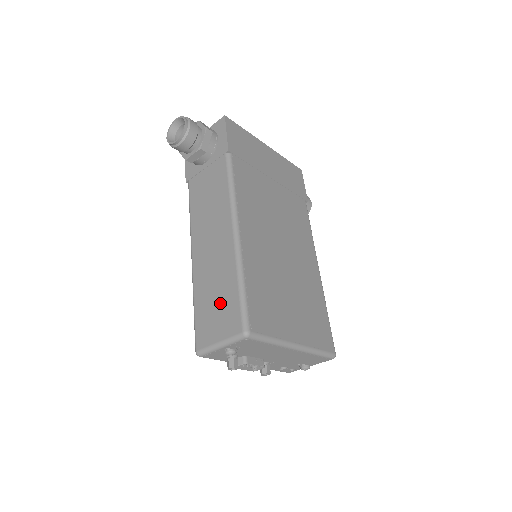
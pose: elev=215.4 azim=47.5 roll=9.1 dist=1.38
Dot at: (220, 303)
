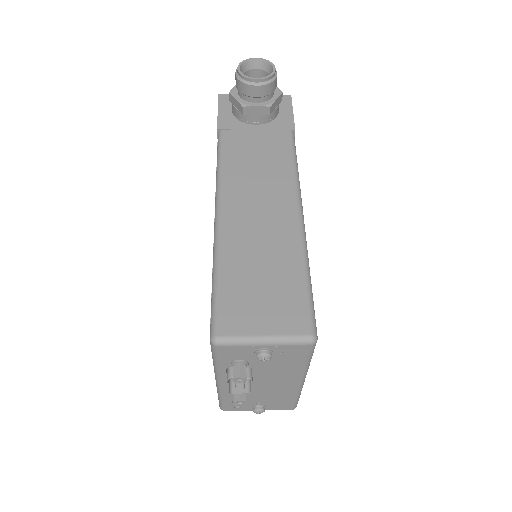
Dot at: (271, 287)
